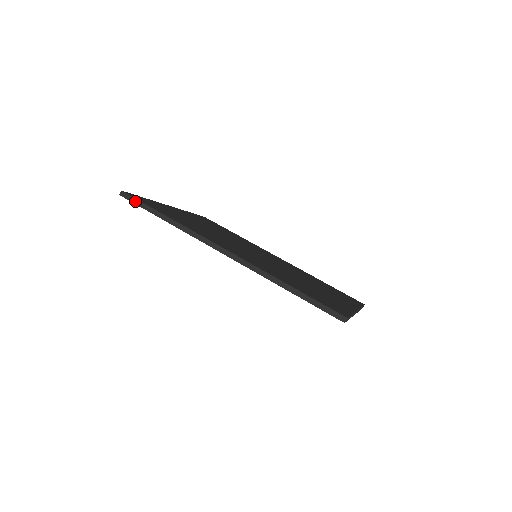
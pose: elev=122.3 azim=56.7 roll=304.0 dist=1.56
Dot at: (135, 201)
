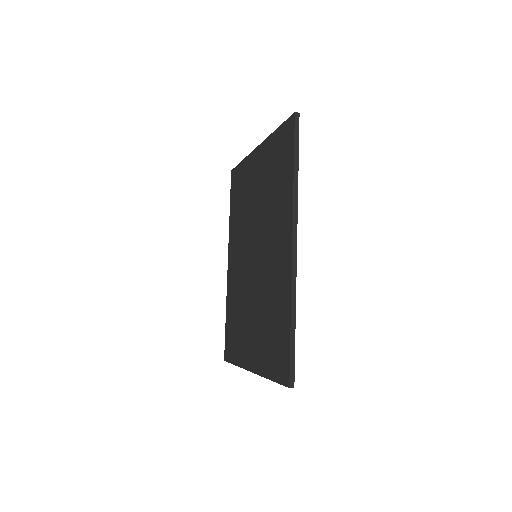
Dot at: (297, 132)
